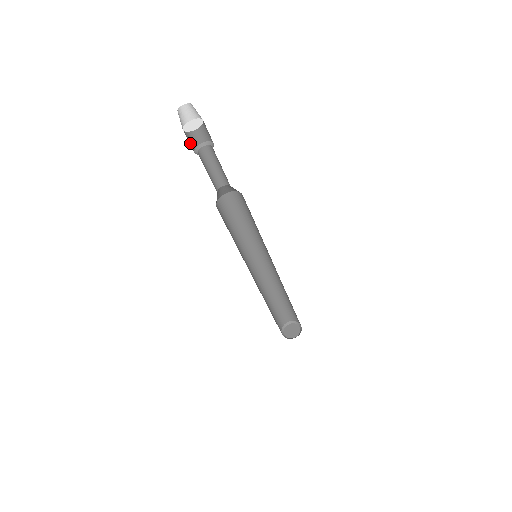
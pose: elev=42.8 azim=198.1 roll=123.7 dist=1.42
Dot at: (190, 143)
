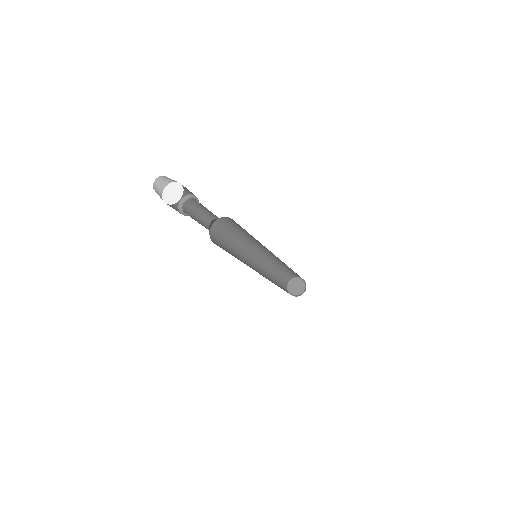
Dot at: occluded
